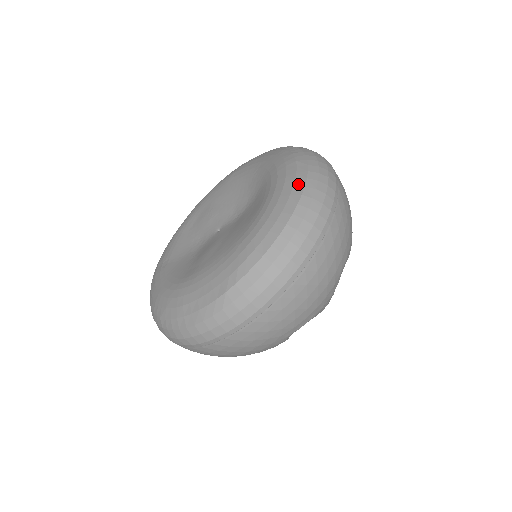
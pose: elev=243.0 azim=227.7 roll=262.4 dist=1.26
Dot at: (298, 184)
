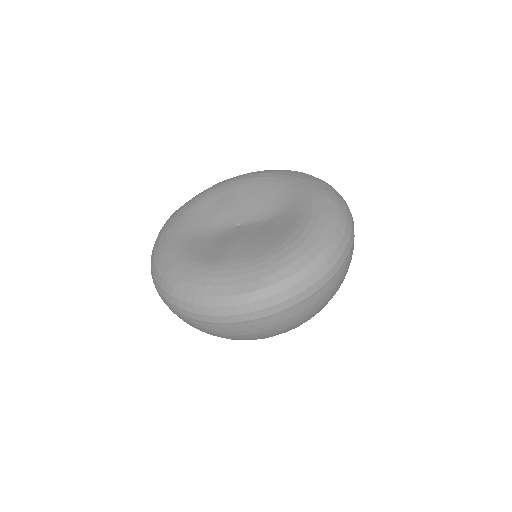
Dot at: (332, 222)
